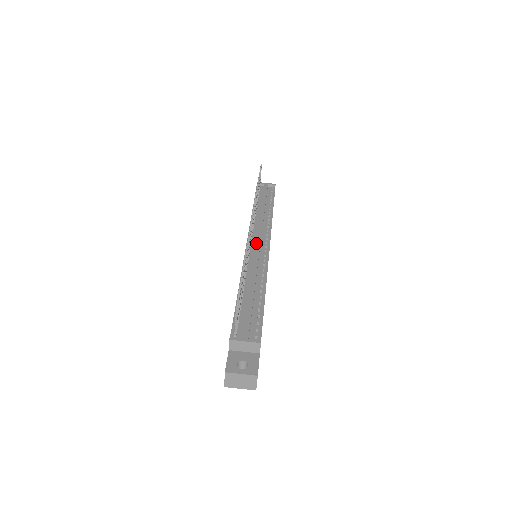
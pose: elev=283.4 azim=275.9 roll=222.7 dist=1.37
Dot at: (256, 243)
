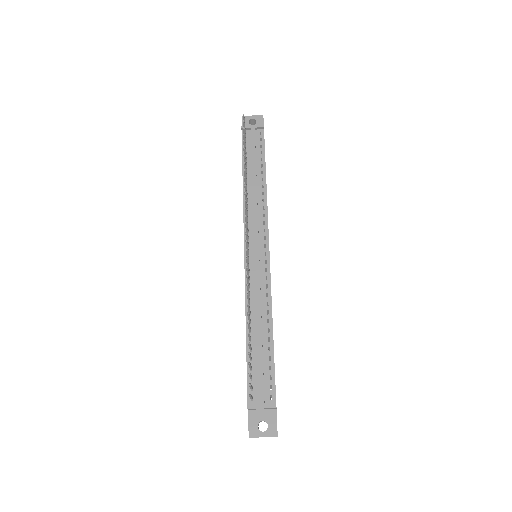
Dot at: (254, 253)
